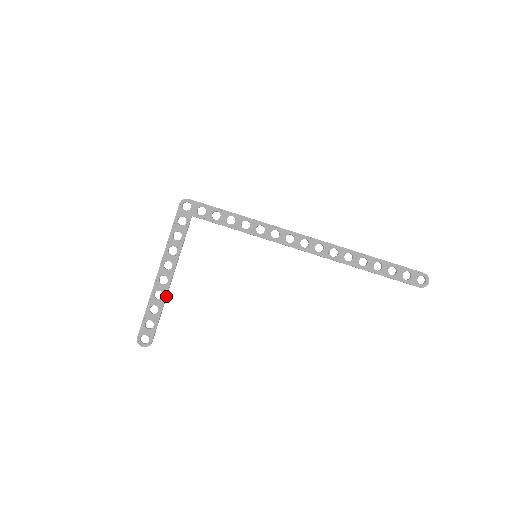
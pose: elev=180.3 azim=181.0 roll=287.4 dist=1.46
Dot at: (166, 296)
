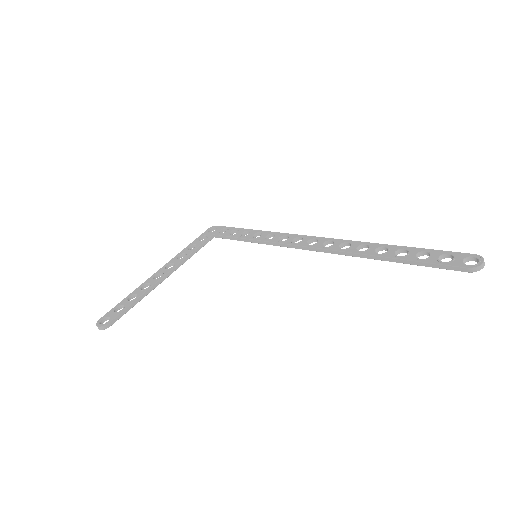
Dot at: (151, 288)
